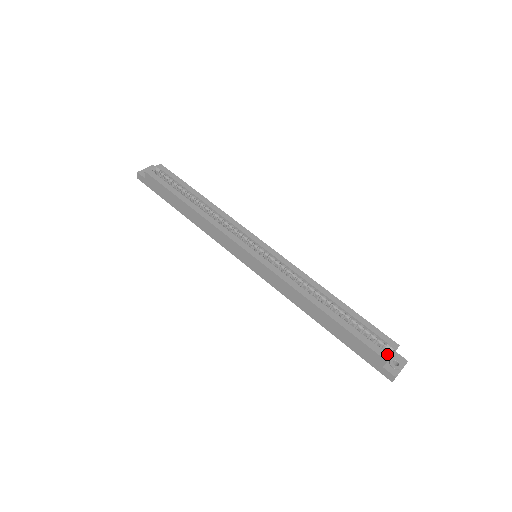
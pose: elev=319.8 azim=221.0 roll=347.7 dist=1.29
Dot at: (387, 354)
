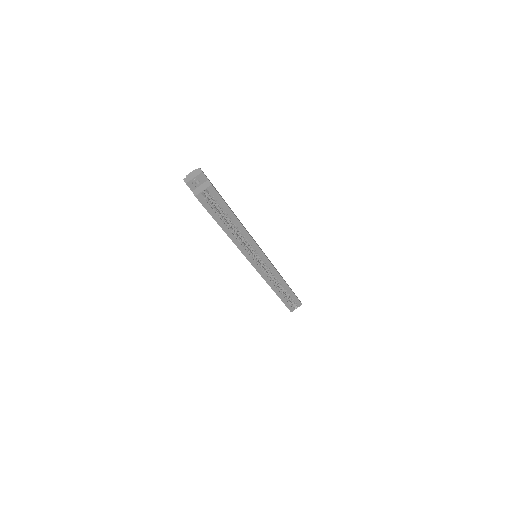
Dot at: (294, 309)
